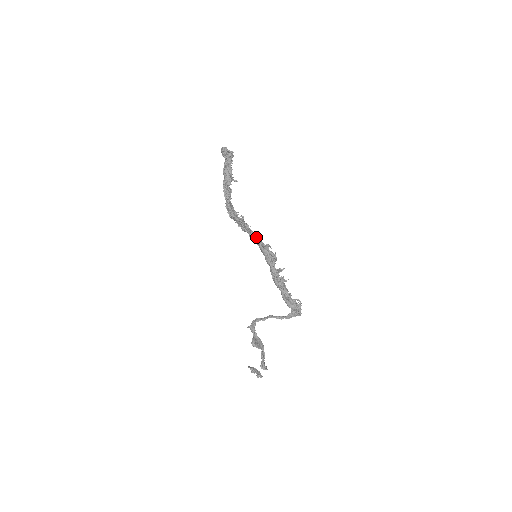
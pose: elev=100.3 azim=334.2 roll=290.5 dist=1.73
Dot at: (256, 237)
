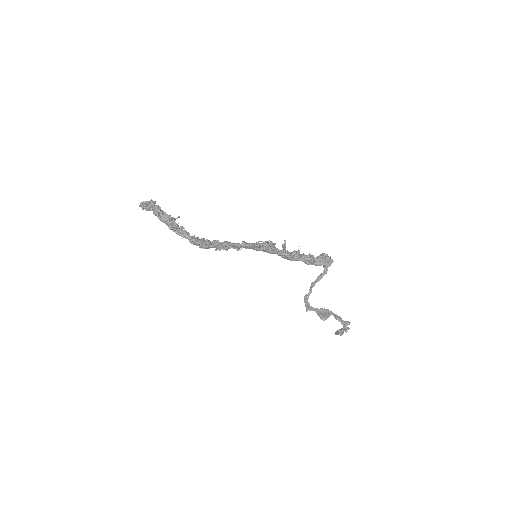
Dot at: (242, 245)
